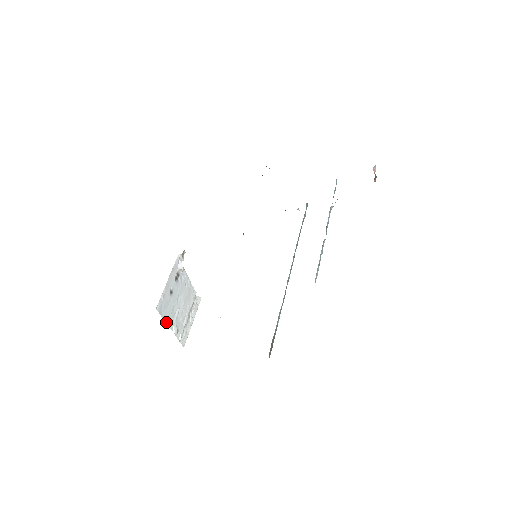
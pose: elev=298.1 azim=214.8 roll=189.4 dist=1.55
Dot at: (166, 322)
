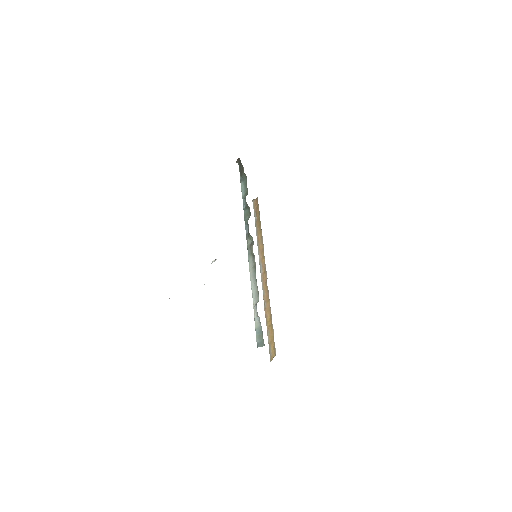
Dot at: occluded
